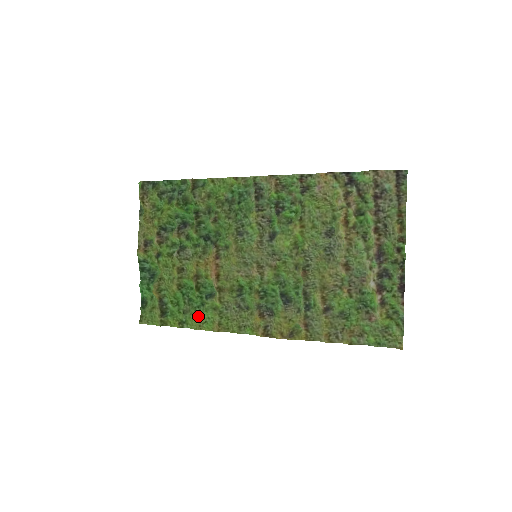
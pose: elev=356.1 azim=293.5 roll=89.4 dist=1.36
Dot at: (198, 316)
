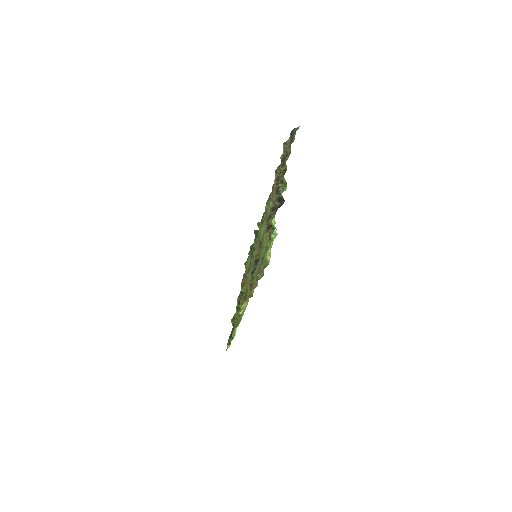
Dot at: occluded
